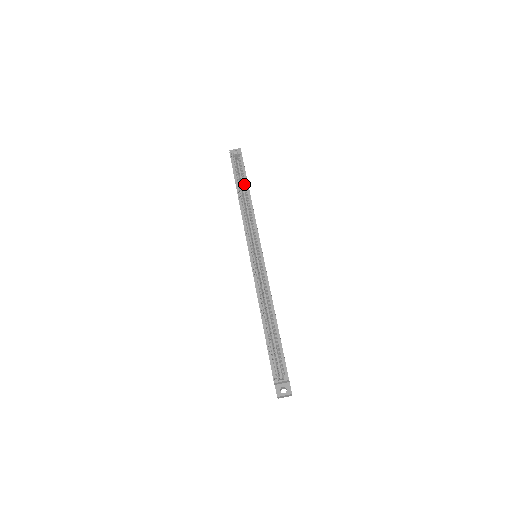
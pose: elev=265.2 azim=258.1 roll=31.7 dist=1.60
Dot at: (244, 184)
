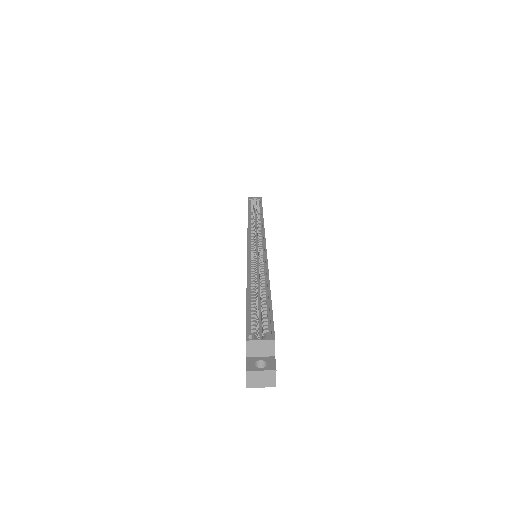
Dot at: occluded
